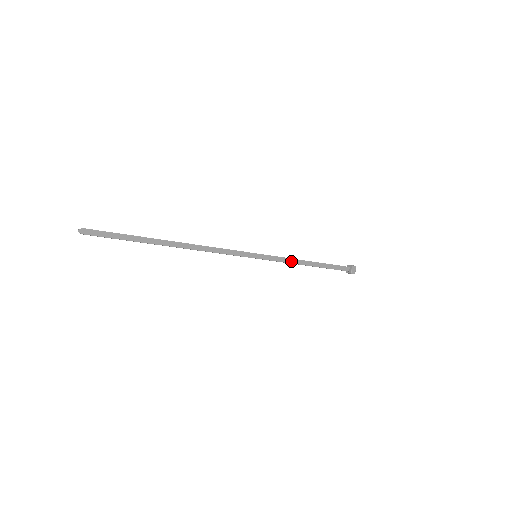
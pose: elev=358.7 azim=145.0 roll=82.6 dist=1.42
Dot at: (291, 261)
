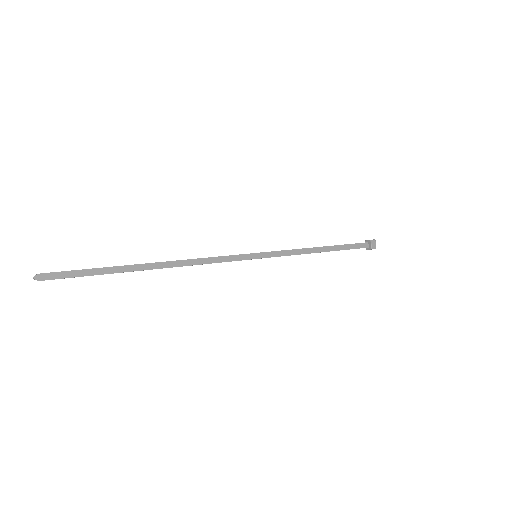
Dot at: (298, 252)
